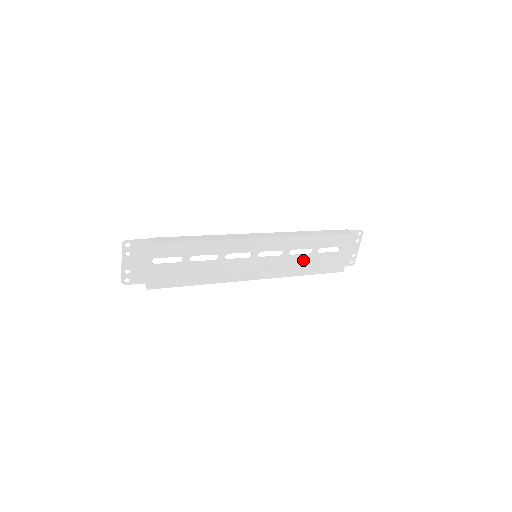
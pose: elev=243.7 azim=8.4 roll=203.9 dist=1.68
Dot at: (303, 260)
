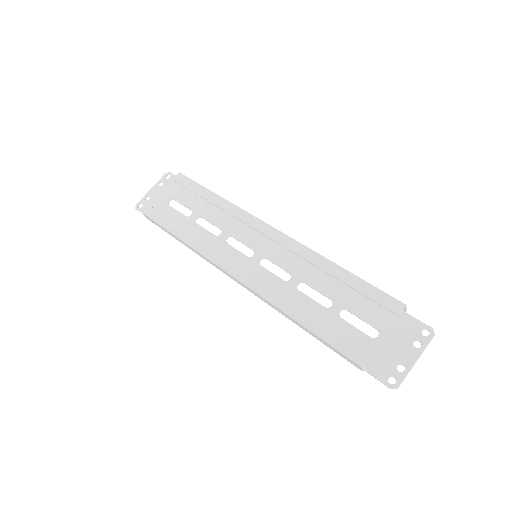
Dot at: (311, 311)
